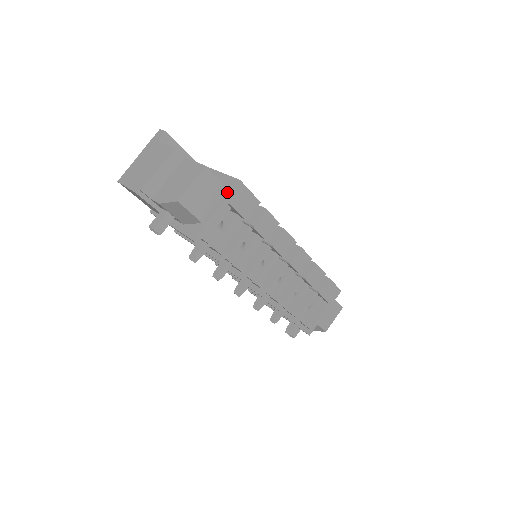
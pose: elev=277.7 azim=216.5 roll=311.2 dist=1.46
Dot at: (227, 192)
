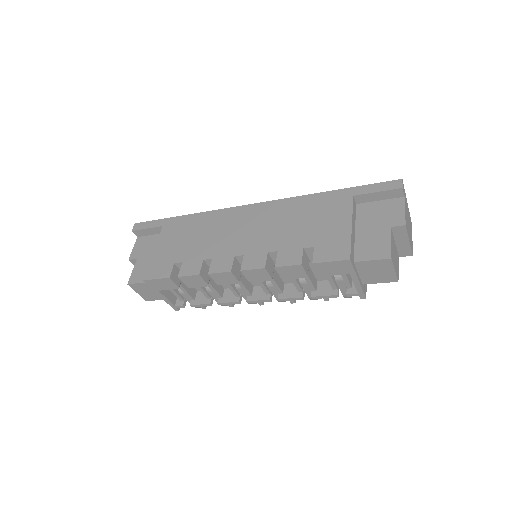
Dot at: occluded
